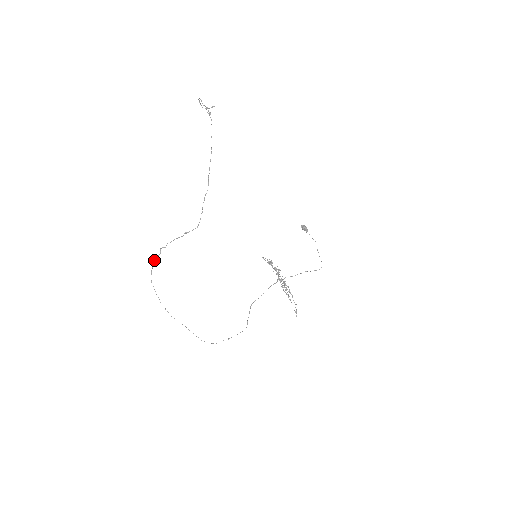
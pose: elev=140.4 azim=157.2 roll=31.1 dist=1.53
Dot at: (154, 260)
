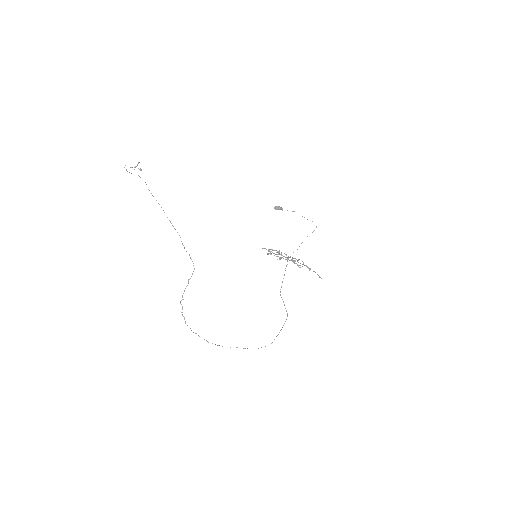
Dot at: (182, 314)
